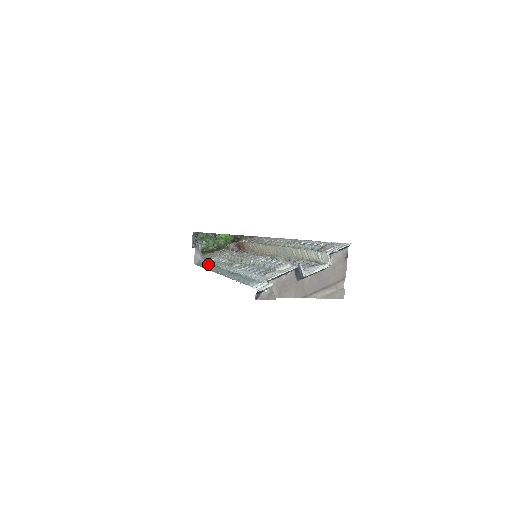
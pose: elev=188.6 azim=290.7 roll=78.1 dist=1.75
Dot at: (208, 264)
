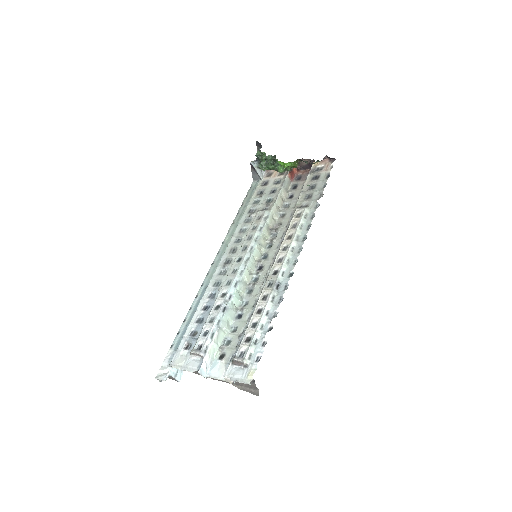
Dot at: (244, 210)
